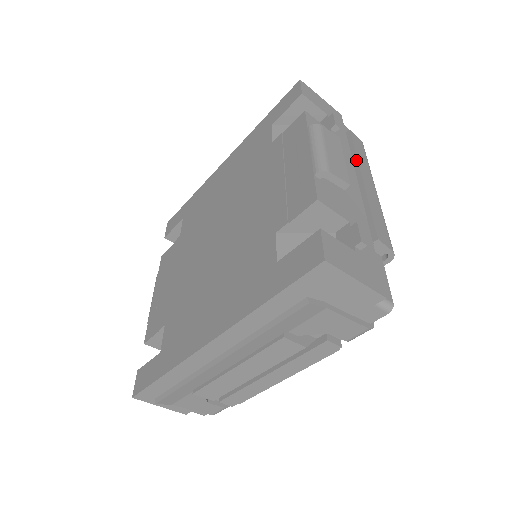
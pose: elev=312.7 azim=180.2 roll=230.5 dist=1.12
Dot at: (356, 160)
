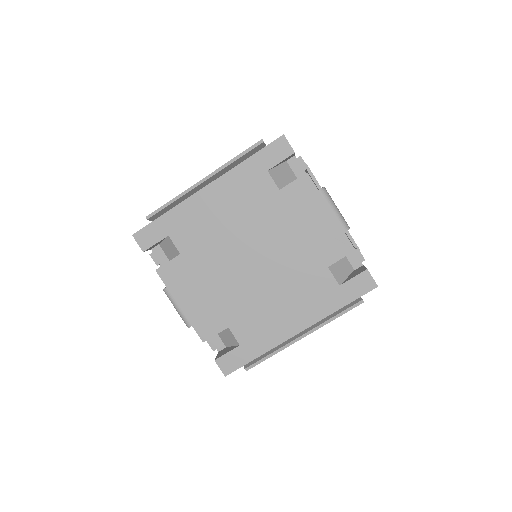
Dot at: occluded
